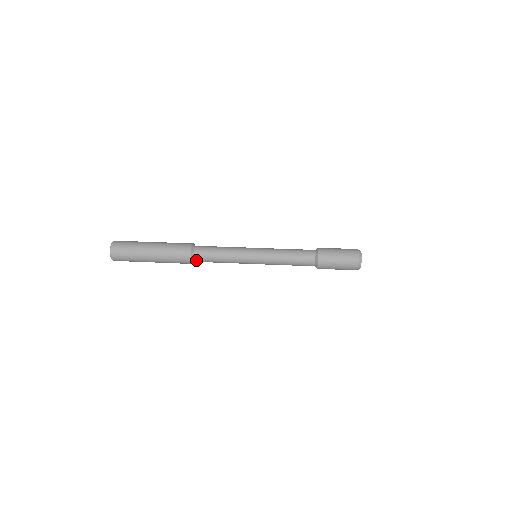
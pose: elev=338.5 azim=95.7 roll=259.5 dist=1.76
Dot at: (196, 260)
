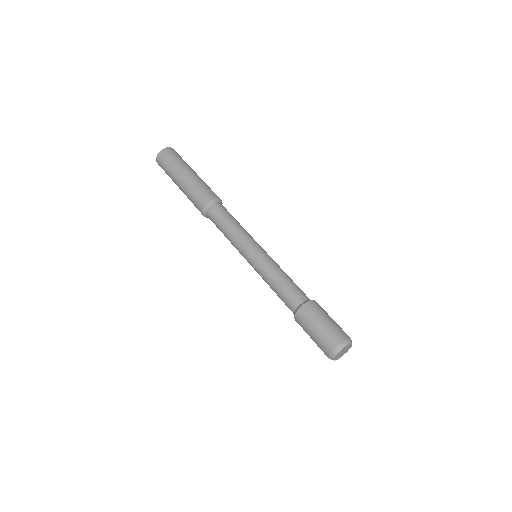
Dot at: occluded
